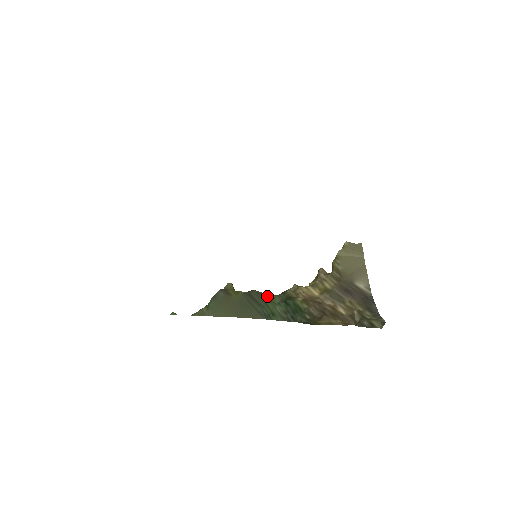
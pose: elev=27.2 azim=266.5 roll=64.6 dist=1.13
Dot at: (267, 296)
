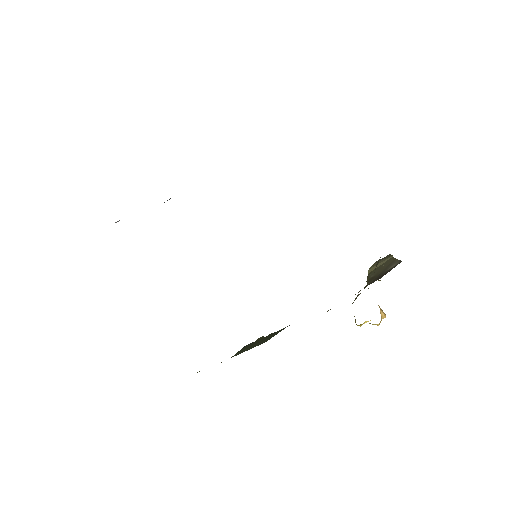
Dot at: occluded
